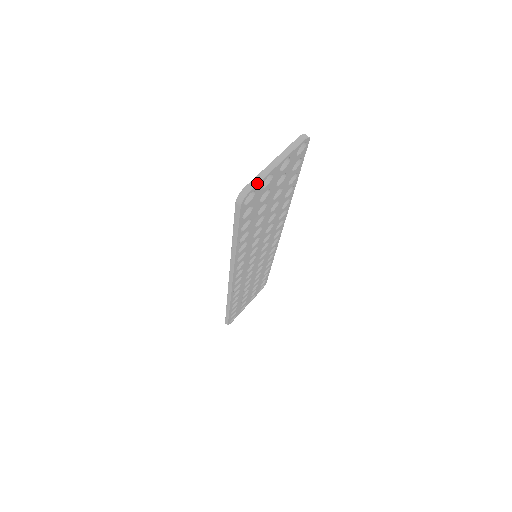
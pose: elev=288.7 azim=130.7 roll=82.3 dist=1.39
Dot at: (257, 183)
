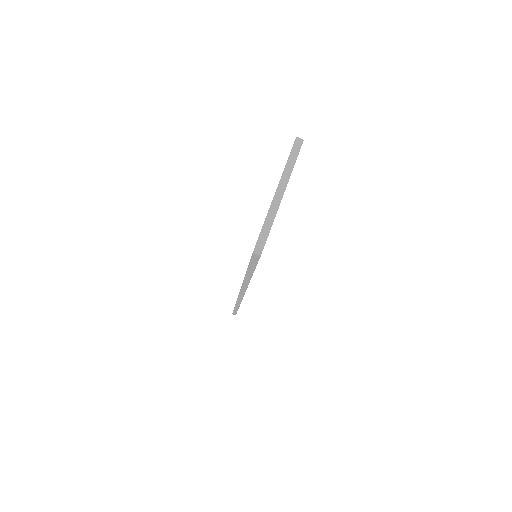
Dot at: (271, 225)
